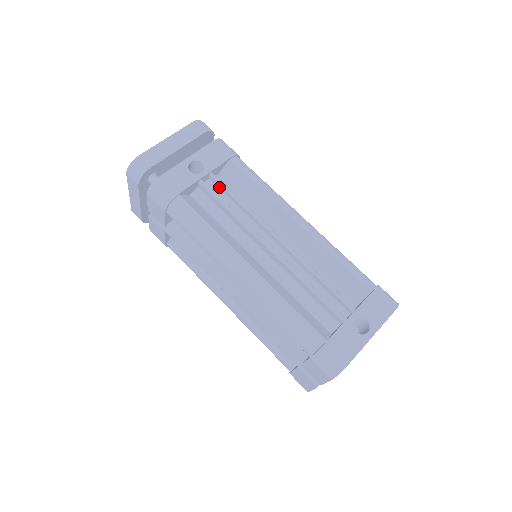
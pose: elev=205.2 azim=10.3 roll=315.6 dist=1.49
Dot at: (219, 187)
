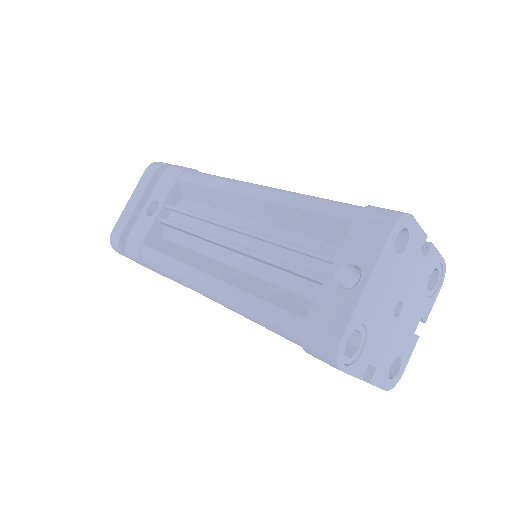
Dot at: occluded
